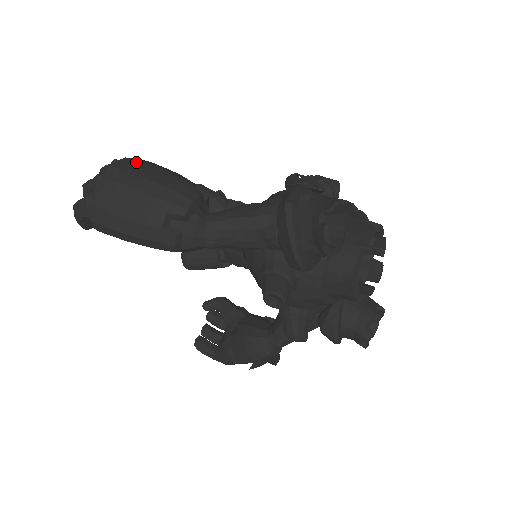
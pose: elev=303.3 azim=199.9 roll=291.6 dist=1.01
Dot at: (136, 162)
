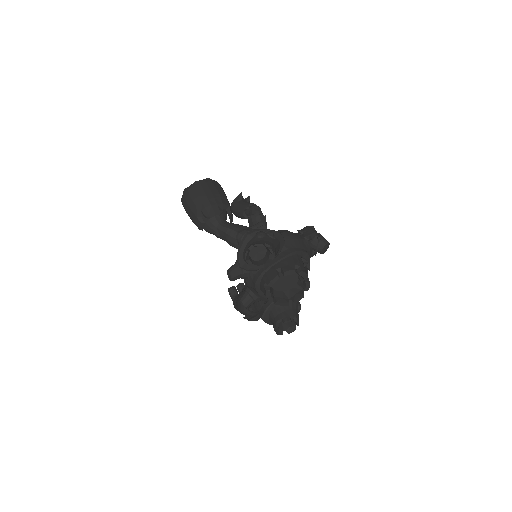
Dot at: (211, 184)
